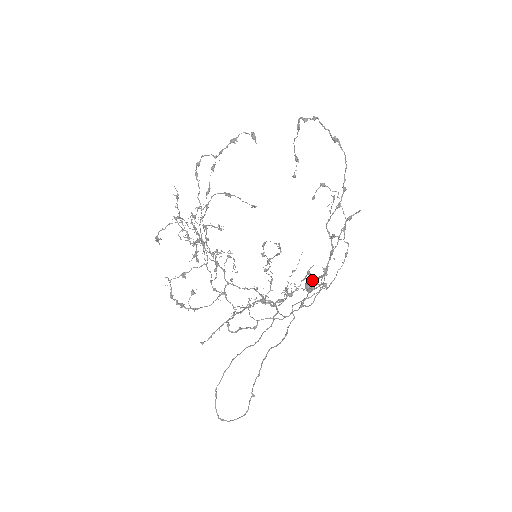
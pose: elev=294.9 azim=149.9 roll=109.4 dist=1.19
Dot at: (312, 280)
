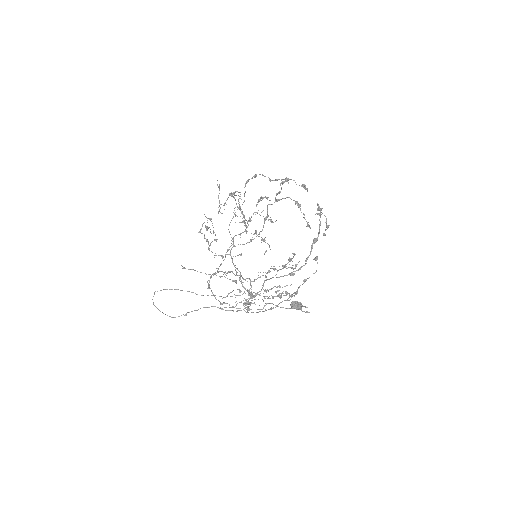
Dot at: (296, 303)
